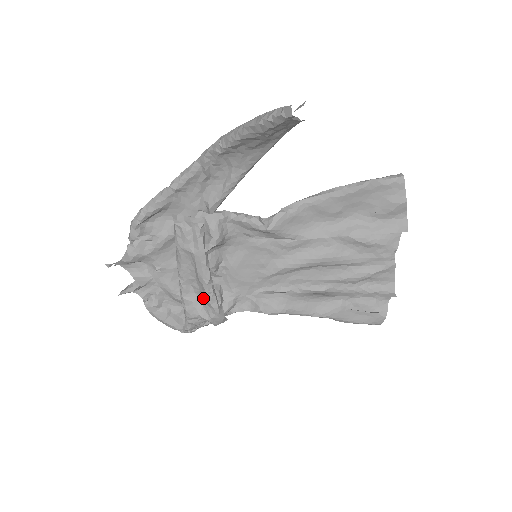
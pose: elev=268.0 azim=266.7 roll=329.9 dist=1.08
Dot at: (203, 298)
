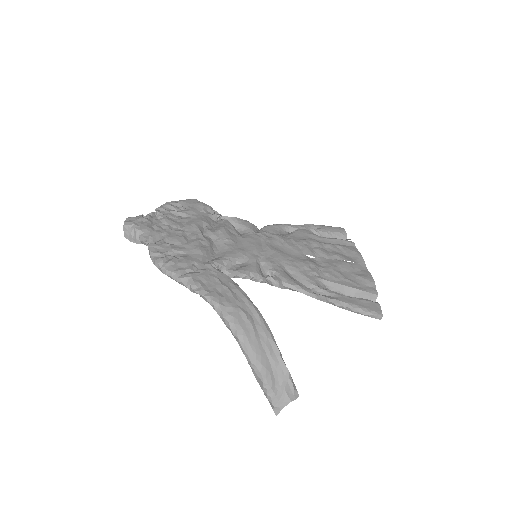
Dot at: occluded
